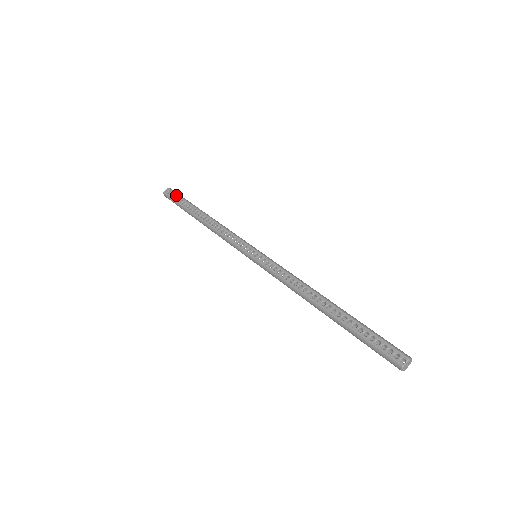
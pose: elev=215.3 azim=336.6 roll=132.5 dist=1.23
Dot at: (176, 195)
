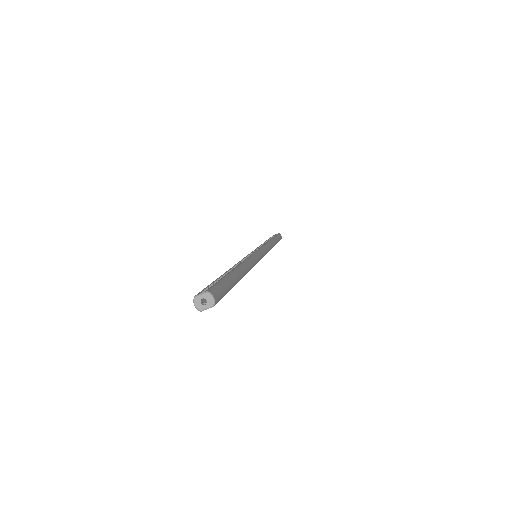
Dot at: occluded
